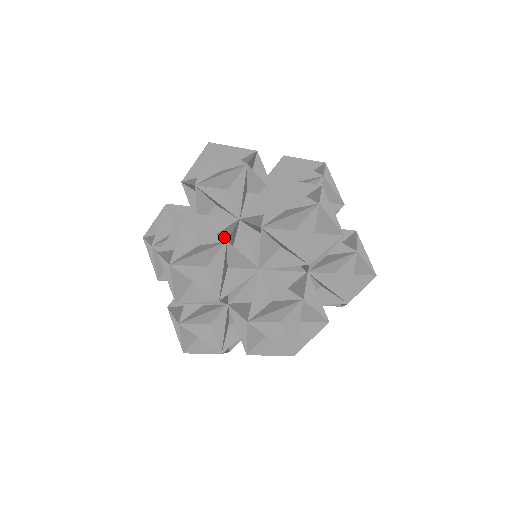
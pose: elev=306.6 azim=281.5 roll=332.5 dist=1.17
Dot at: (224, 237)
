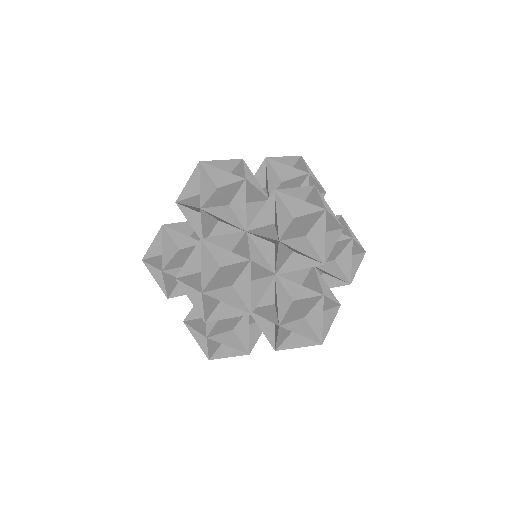
Dot at: occluded
